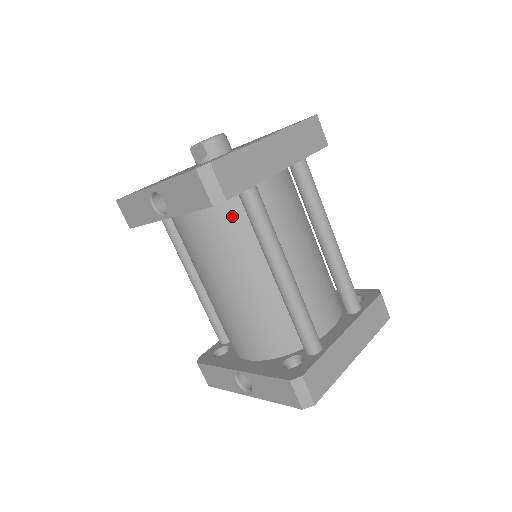
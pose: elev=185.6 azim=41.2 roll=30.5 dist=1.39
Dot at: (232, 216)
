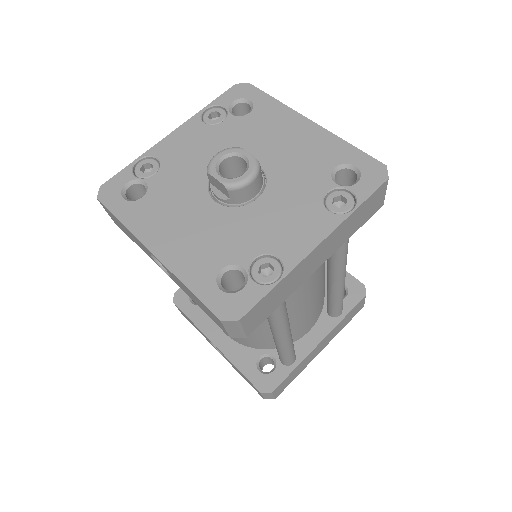
Dot at: occluded
